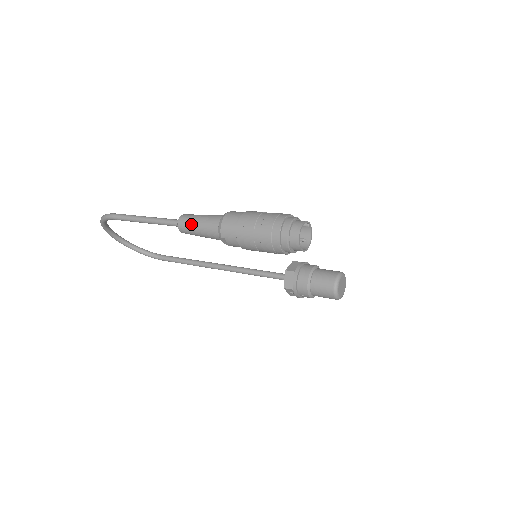
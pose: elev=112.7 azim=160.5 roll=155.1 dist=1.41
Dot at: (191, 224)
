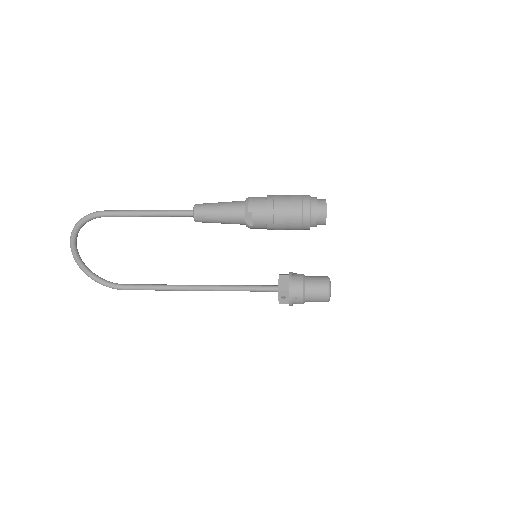
Dot at: (211, 207)
